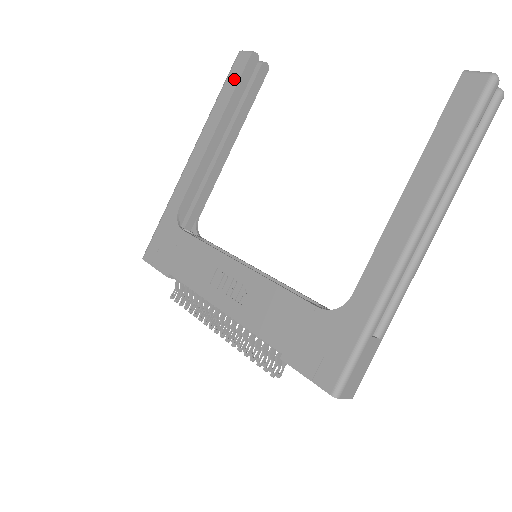
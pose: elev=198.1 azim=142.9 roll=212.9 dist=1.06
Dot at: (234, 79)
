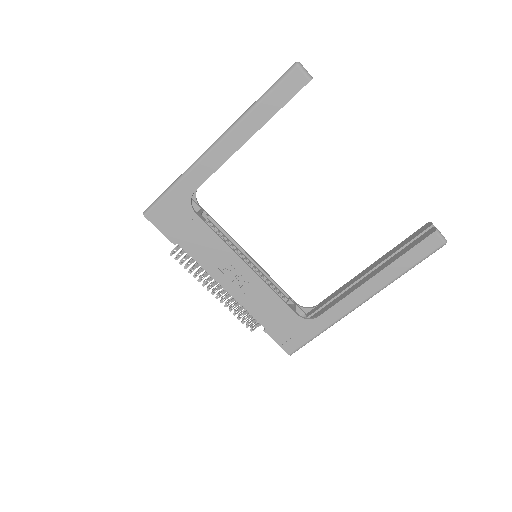
Dot at: (284, 96)
